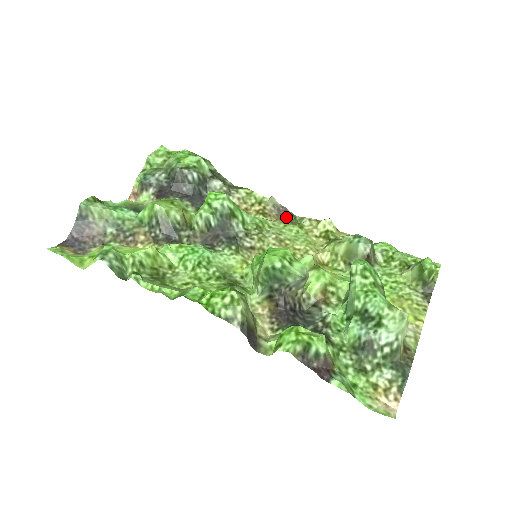
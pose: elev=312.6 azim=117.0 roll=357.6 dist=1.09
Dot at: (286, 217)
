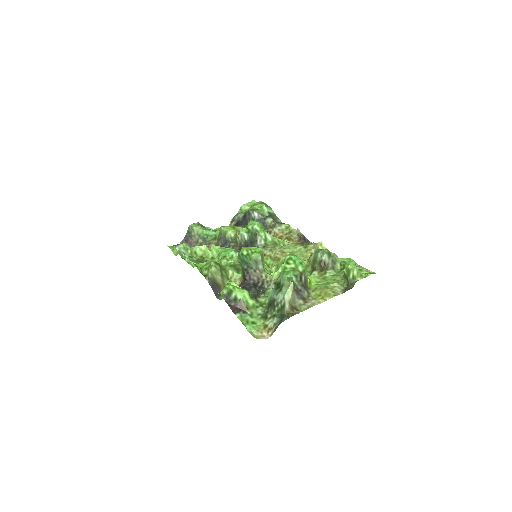
Dot at: (303, 242)
